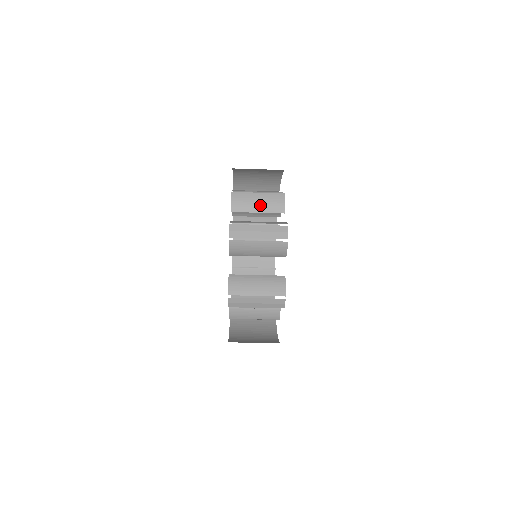
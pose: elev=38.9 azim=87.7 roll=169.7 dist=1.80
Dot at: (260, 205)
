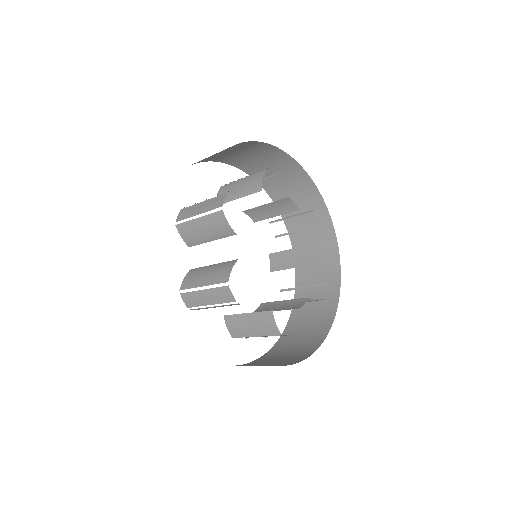
Dot at: (207, 233)
